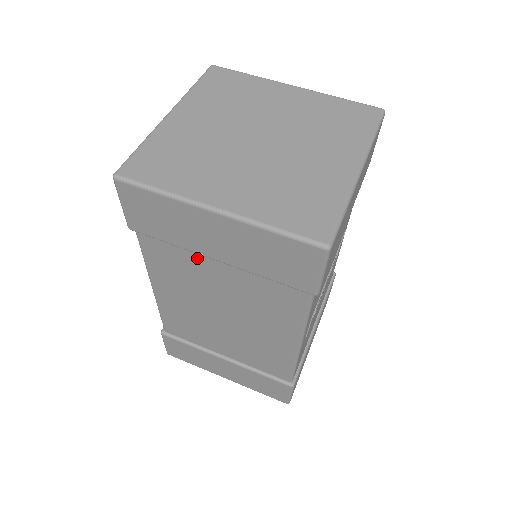
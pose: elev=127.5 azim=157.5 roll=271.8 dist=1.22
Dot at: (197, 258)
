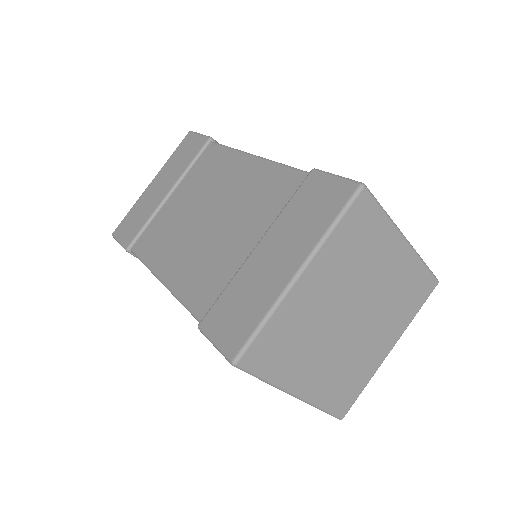
Dot at: occluded
